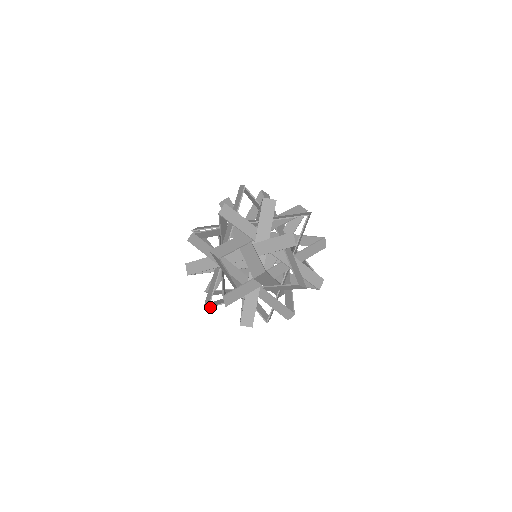
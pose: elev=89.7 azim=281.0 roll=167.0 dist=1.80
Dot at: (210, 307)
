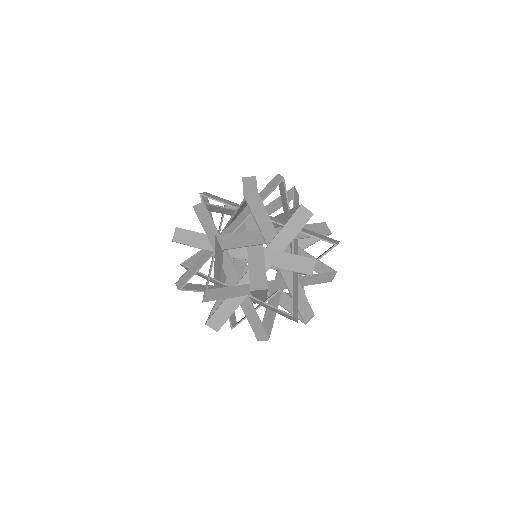
Dot at: (208, 290)
